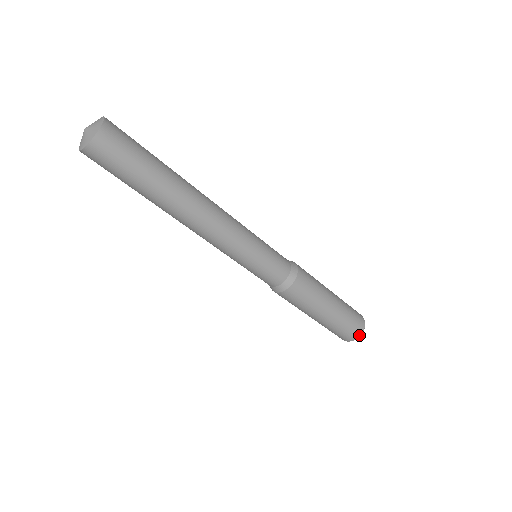
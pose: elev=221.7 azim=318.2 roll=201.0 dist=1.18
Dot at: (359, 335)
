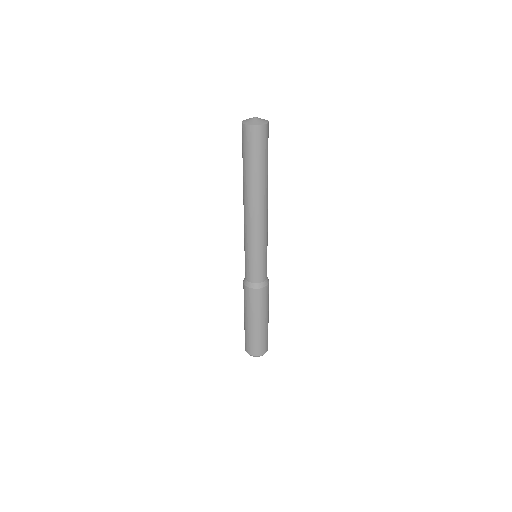
Dot at: (261, 354)
